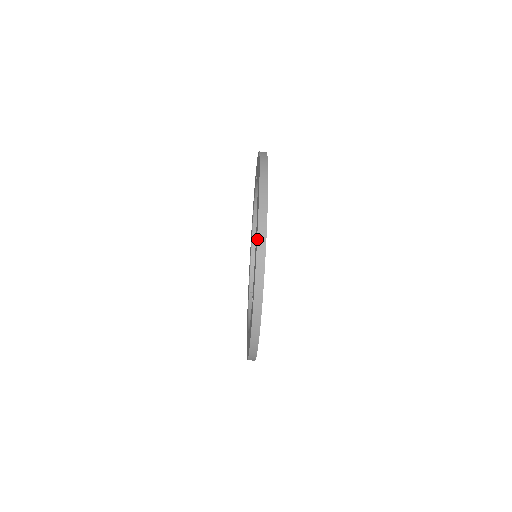
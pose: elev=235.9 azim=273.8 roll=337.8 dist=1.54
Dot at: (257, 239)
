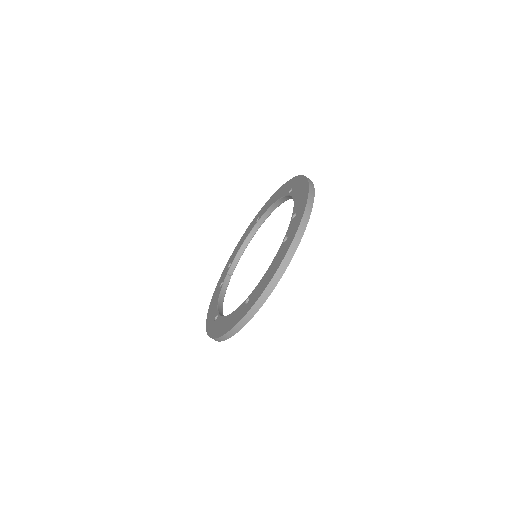
Dot at: (281, 263)
